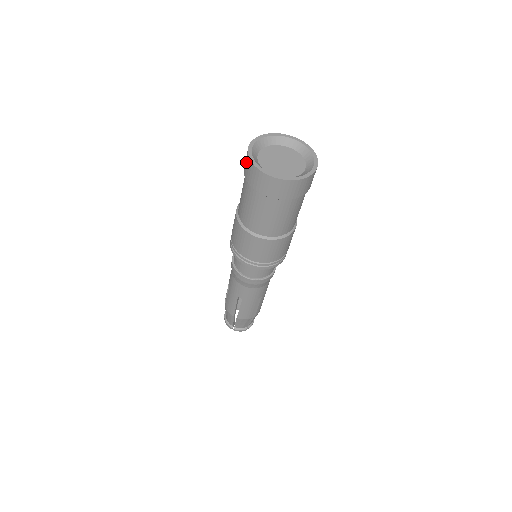
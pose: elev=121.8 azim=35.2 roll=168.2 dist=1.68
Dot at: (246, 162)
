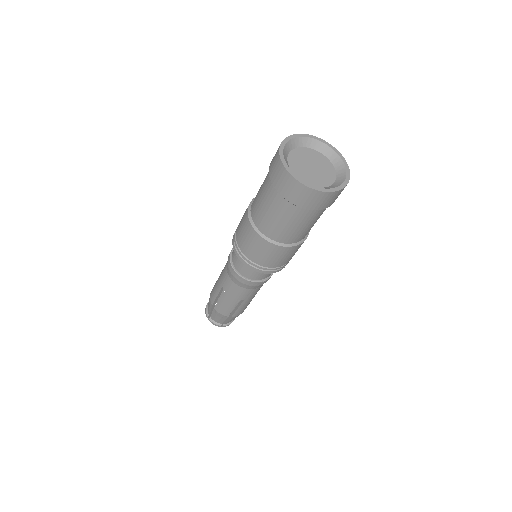
Dot at: occluded
